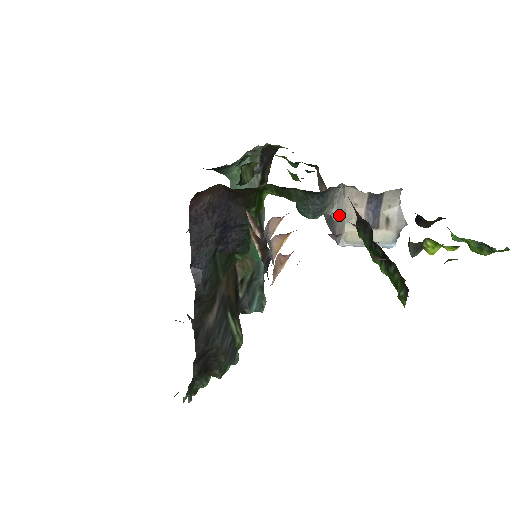
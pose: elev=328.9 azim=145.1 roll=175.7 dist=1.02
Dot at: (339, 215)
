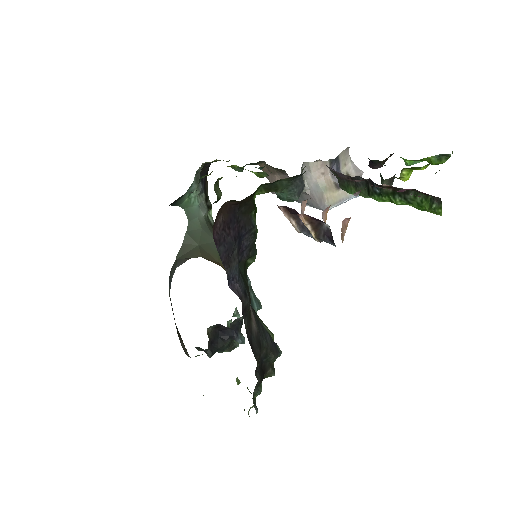
Dot at: (312, 188)
